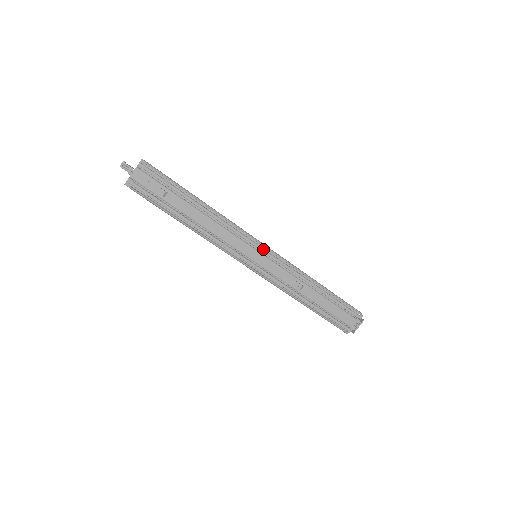
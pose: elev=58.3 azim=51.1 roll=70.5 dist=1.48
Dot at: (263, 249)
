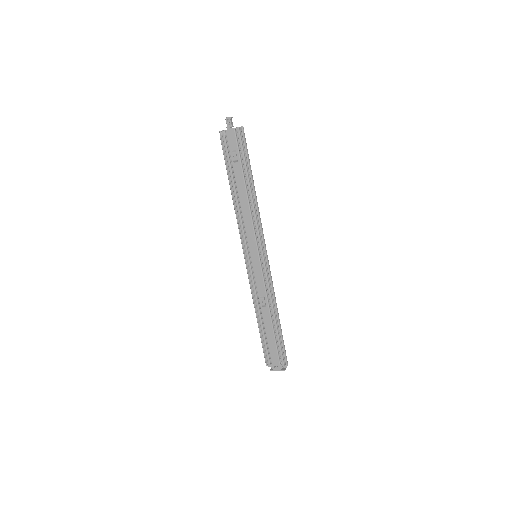
Dot at: (263, 257)
